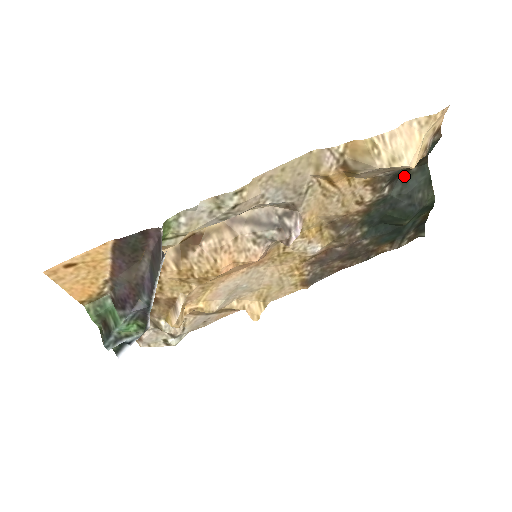
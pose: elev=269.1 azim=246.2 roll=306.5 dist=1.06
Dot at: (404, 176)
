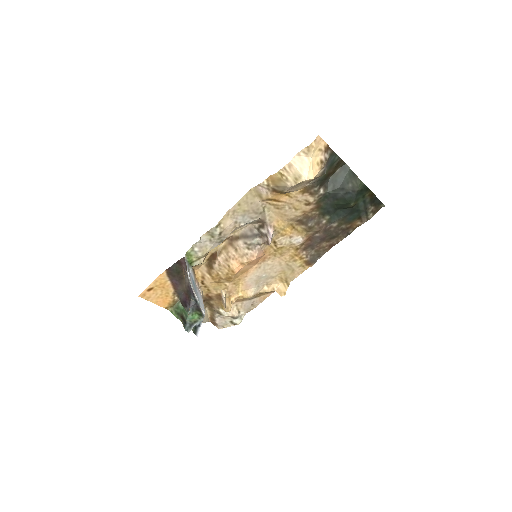
Dot at: (332, 177)
